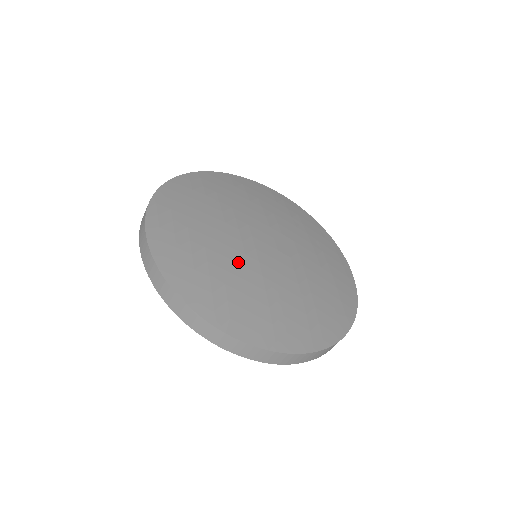
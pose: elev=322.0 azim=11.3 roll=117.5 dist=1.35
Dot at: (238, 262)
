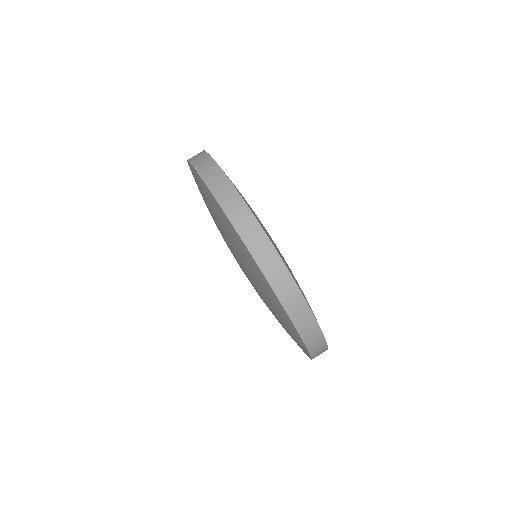
Dot at: occluded
